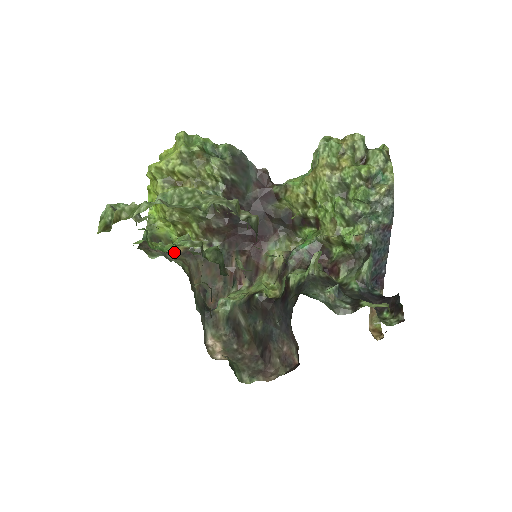
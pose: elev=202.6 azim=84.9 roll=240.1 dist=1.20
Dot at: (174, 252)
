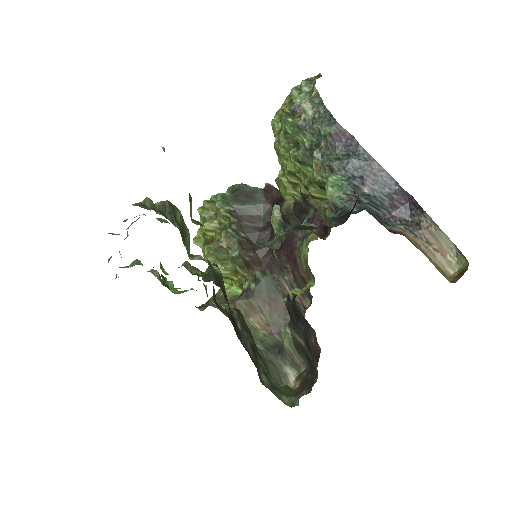
Dot at: occluded
